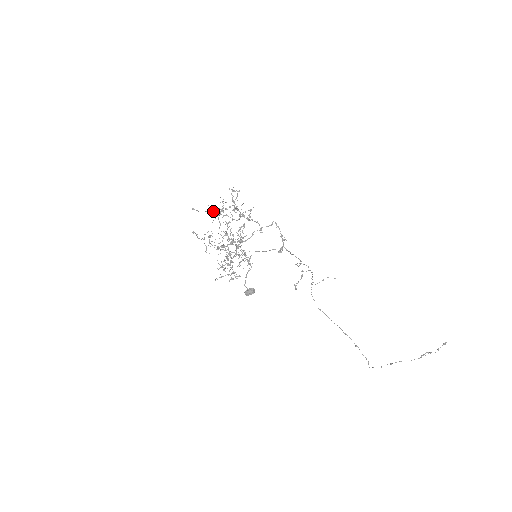
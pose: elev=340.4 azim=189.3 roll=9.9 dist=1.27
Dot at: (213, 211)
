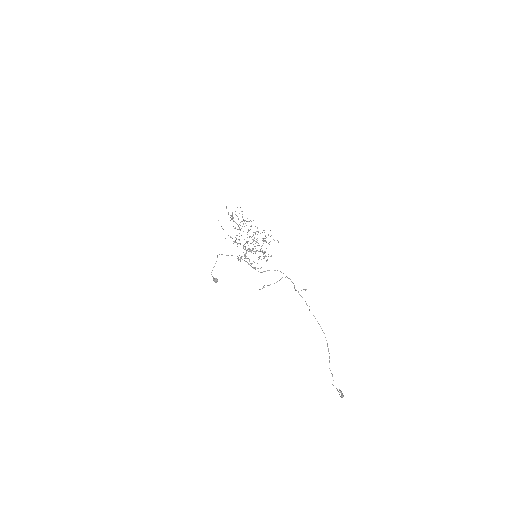
Dot at: occluded
